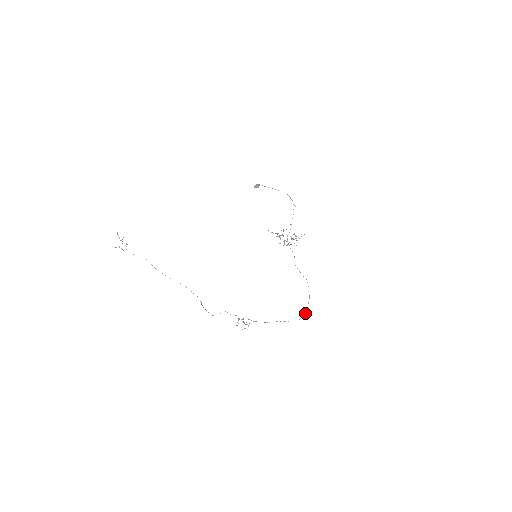
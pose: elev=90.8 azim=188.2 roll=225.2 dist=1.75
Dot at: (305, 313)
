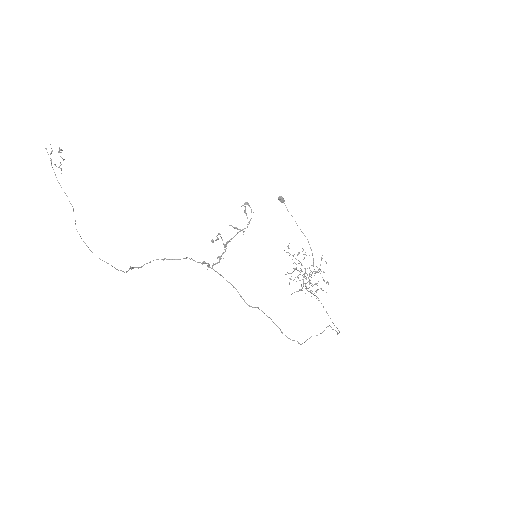
Dot at: (336, 331)
